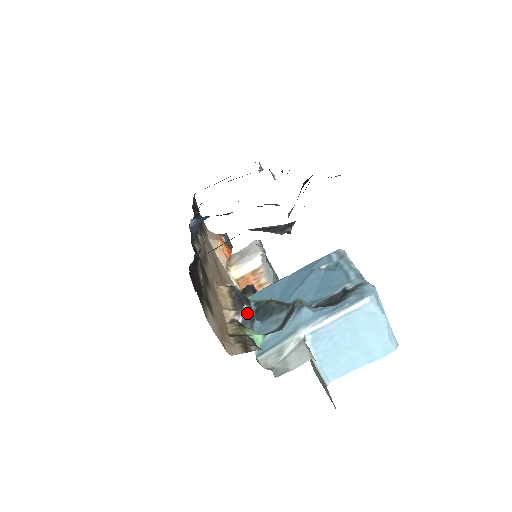
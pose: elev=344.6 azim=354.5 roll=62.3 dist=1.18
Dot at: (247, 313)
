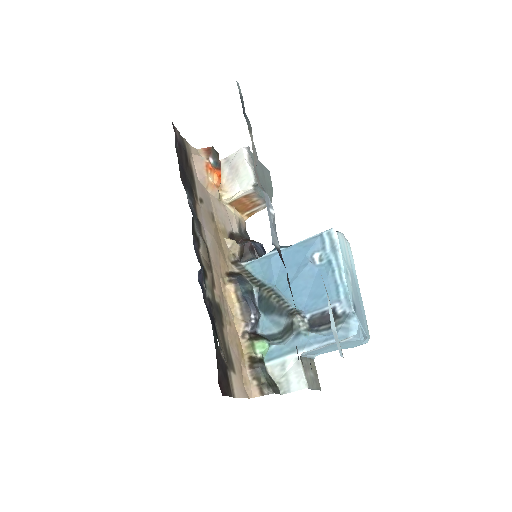
Dot at: (254, 322)
